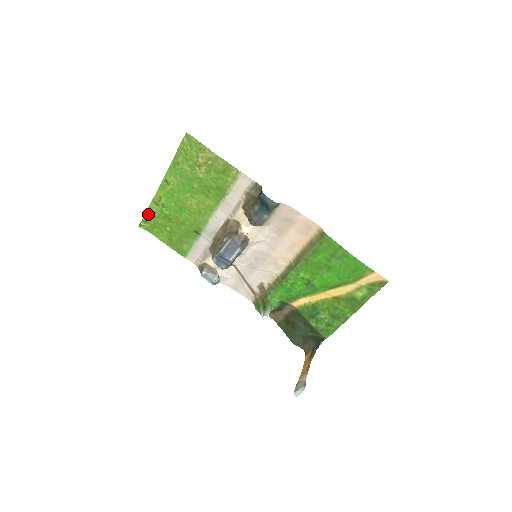
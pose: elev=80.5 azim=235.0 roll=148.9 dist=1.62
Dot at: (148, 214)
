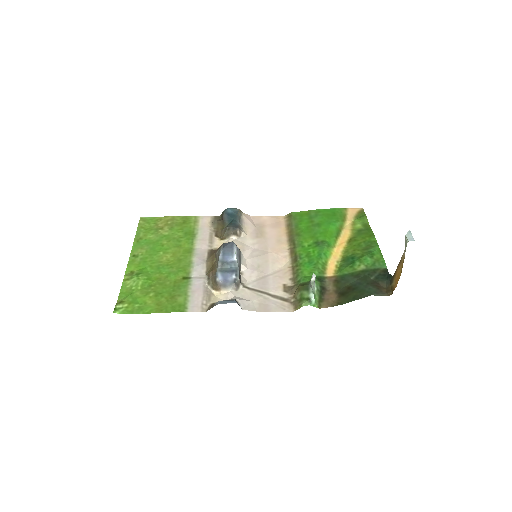
Dot at: (122, 295)
